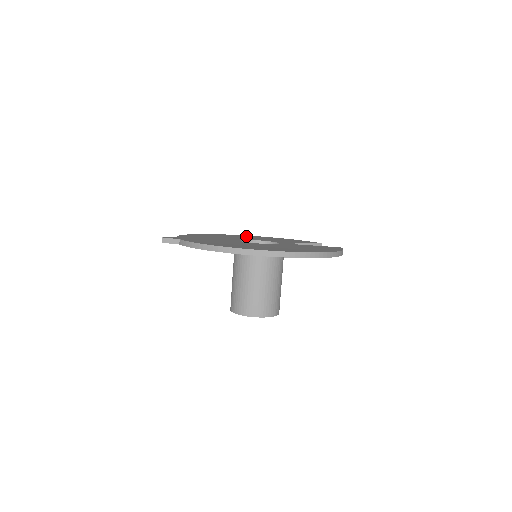
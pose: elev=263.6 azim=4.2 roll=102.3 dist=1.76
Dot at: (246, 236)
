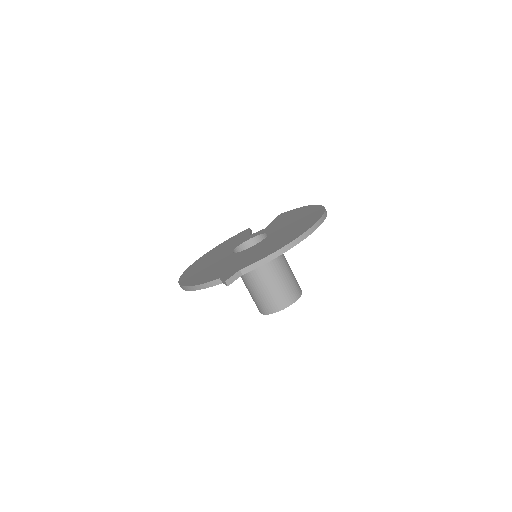
Dot at: (198, 264)
